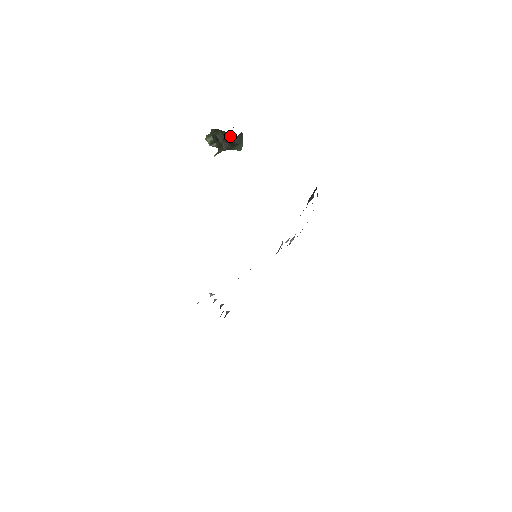
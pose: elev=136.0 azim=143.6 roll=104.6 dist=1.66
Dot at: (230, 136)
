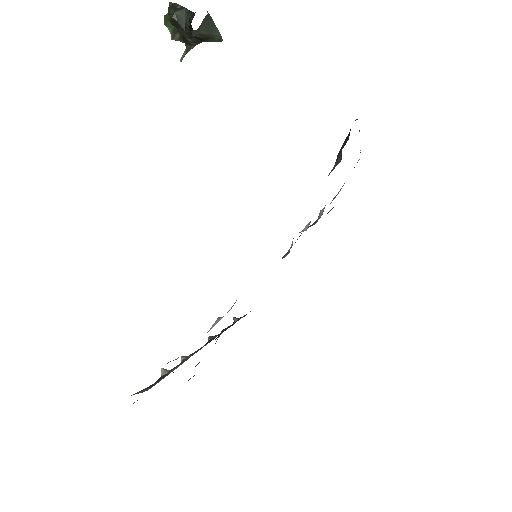
Dot at: occluded
